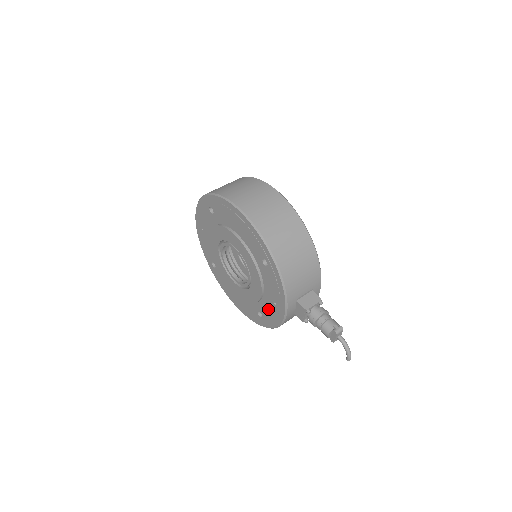
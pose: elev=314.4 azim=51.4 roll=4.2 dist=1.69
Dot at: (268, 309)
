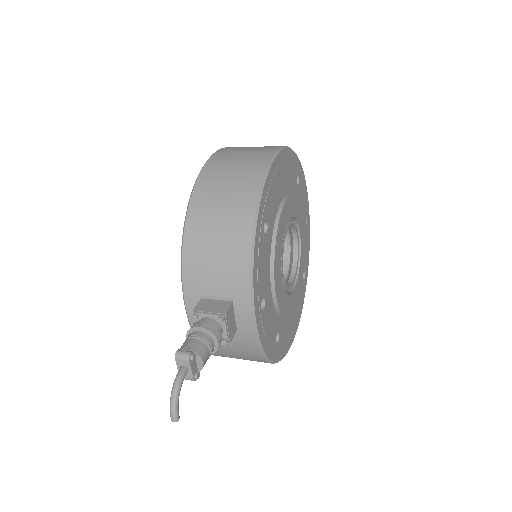
Dot at: occluded
